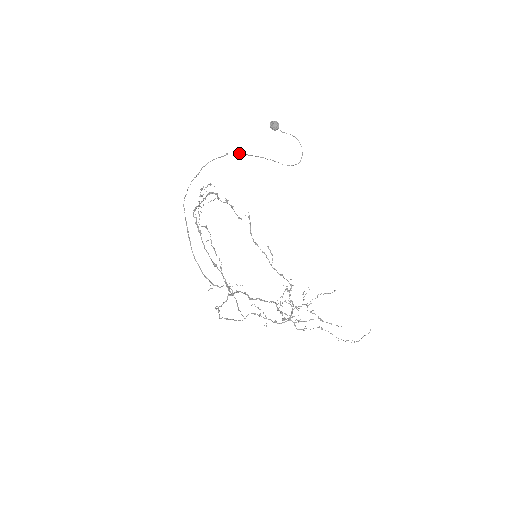
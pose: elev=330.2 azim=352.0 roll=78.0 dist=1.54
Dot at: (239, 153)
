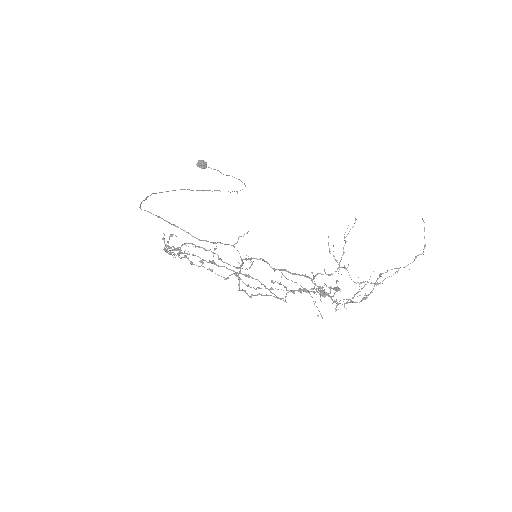
Dot at: (181, 189)
